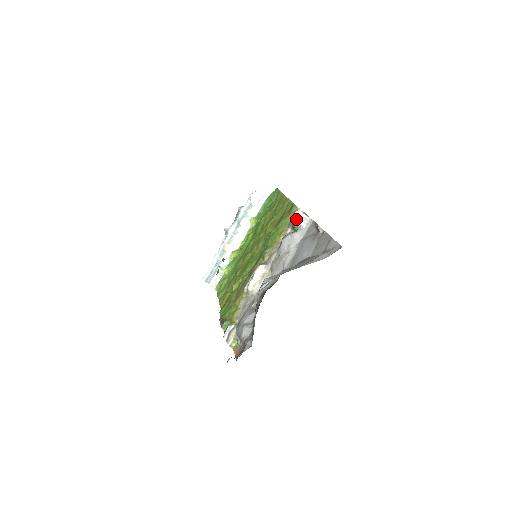
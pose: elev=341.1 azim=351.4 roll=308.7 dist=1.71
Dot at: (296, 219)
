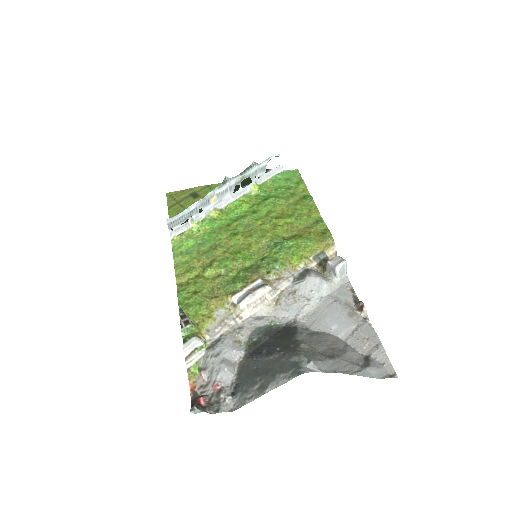
Dot at: (339, 269)
